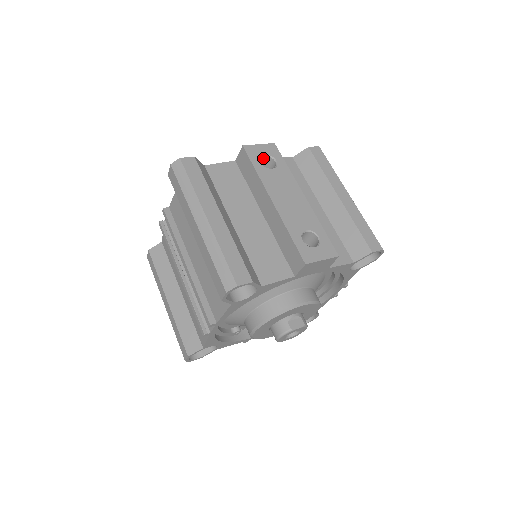
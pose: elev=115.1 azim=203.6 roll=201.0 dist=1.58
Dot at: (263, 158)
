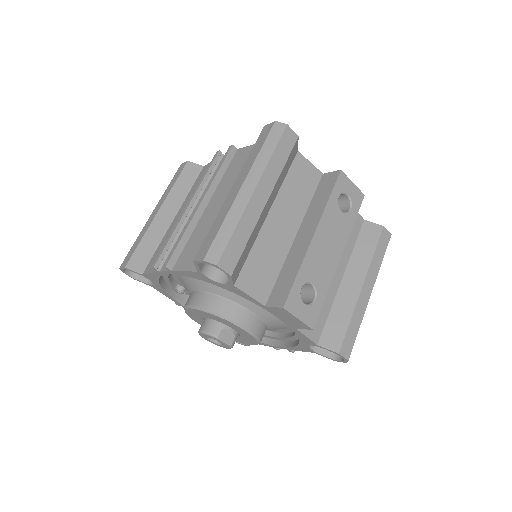
Dot at: (344, 196)
